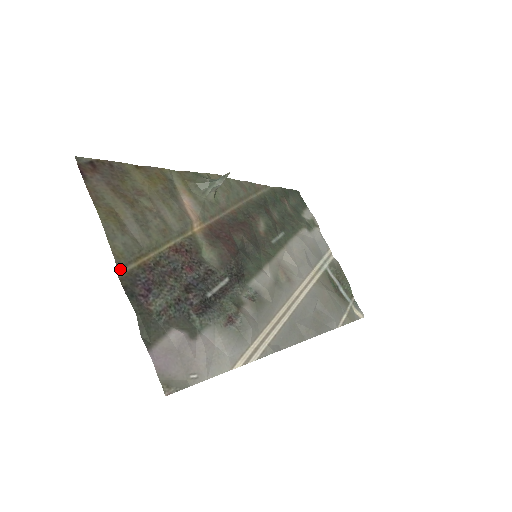
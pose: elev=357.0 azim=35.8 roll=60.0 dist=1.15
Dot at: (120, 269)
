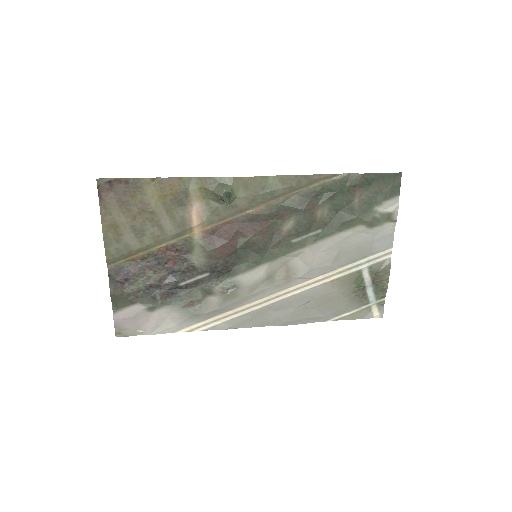
Dot at: (110, 264)
